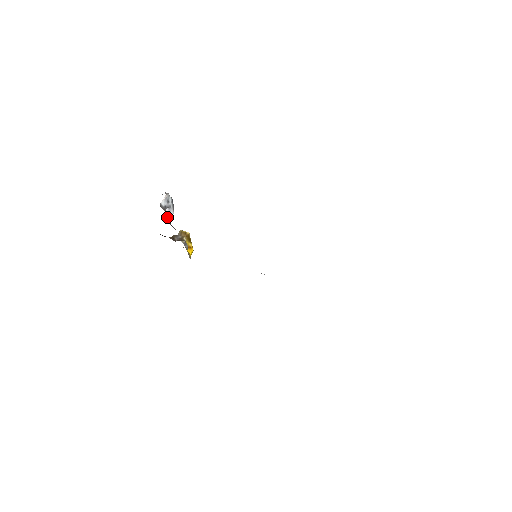
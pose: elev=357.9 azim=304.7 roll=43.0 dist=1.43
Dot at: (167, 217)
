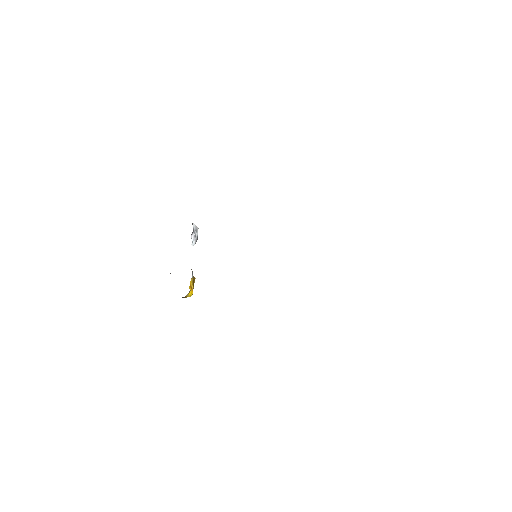
Dot at: (191, 238)
